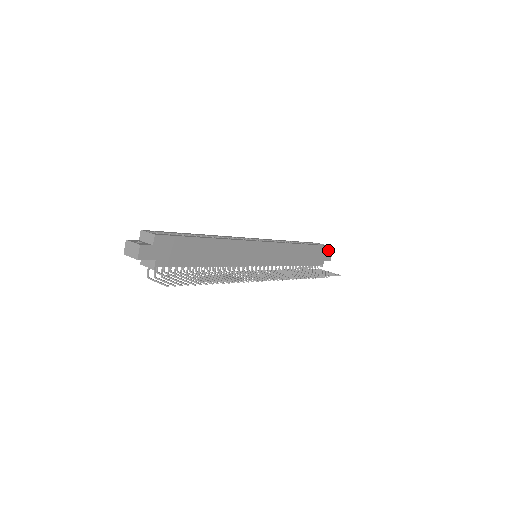
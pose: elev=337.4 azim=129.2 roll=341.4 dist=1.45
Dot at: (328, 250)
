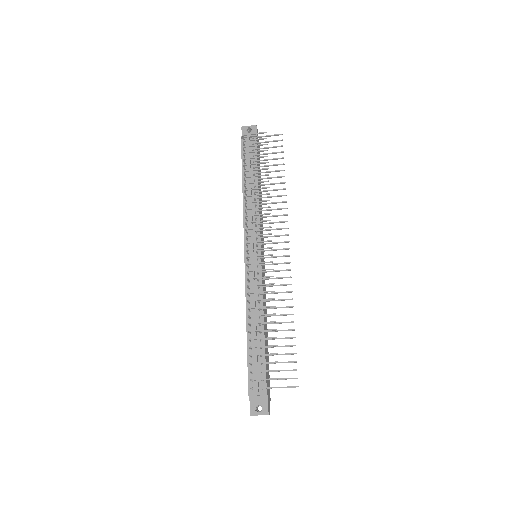
Dot at: (269, 400)
